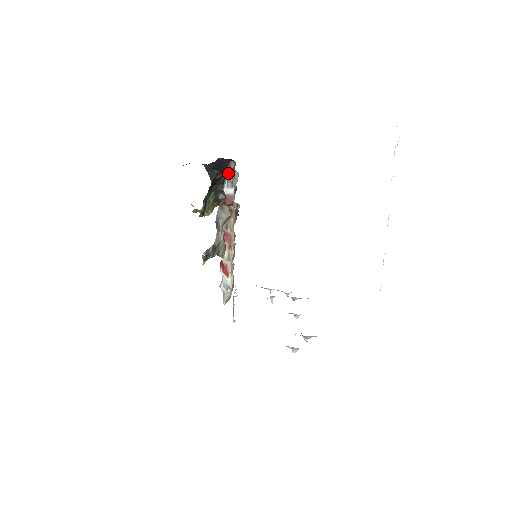
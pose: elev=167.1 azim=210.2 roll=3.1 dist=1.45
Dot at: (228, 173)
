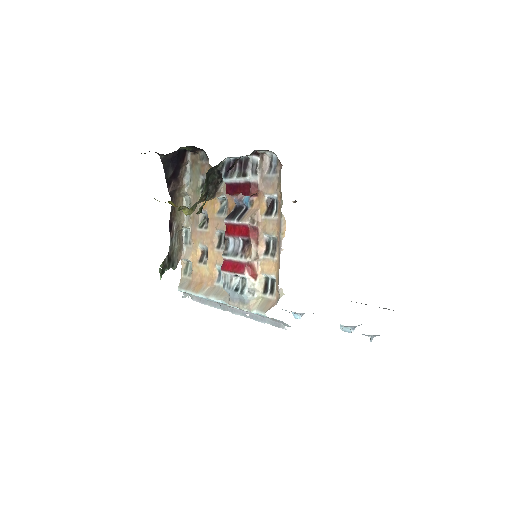
Dot at: (253, 157)
